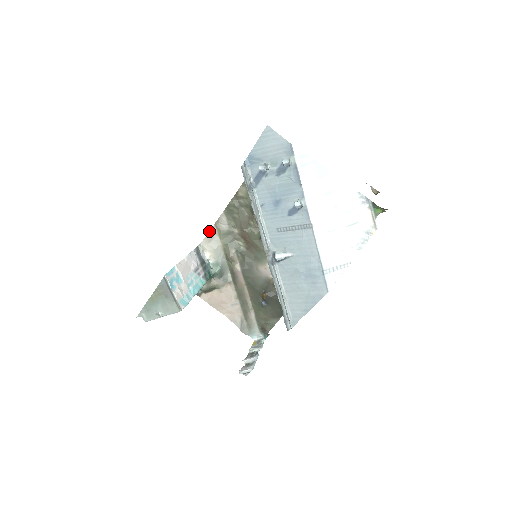
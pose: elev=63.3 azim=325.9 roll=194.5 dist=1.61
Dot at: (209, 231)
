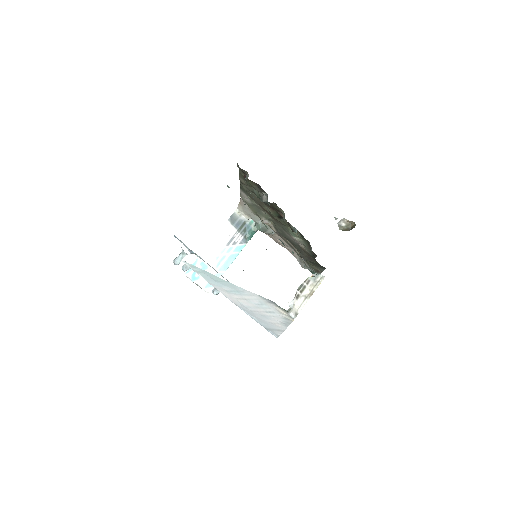
Dot at: (240, 199)
